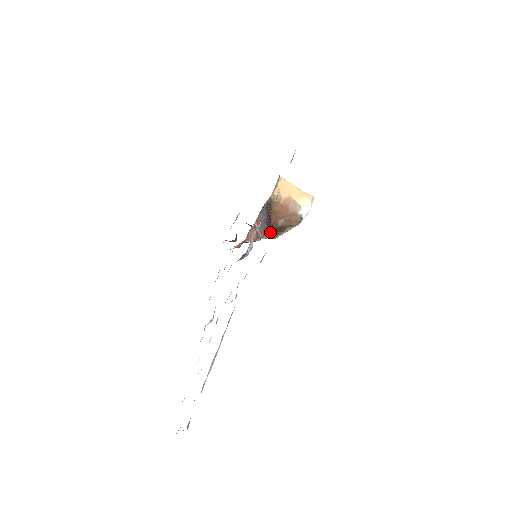
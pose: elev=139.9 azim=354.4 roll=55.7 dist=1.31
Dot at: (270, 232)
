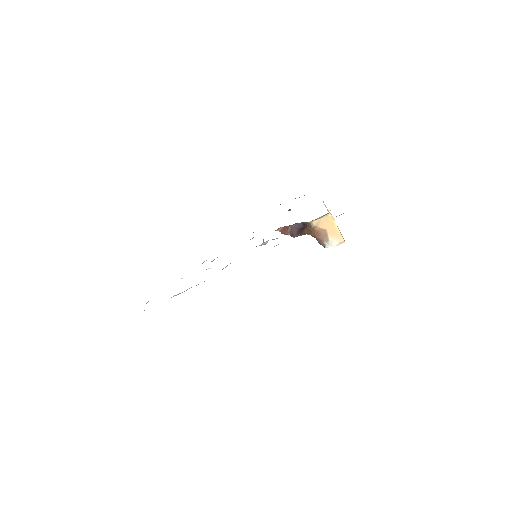
Dot at: (299, 235)
